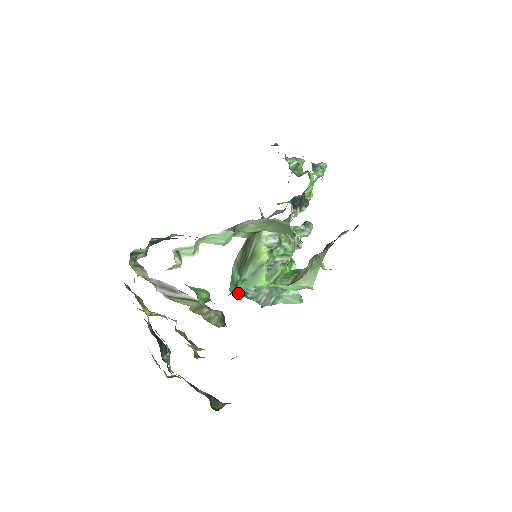
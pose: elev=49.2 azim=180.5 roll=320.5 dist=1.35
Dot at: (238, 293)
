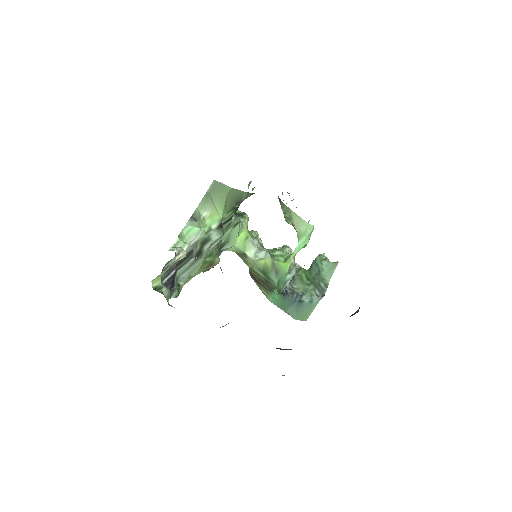
Dot at: (299, 311)
